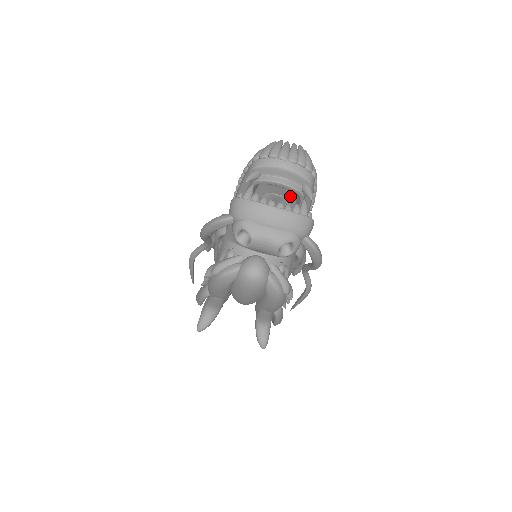
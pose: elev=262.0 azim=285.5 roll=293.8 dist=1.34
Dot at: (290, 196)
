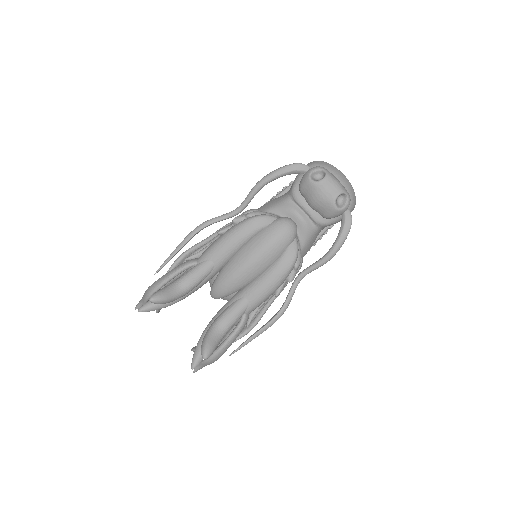
Dot at: occluded
